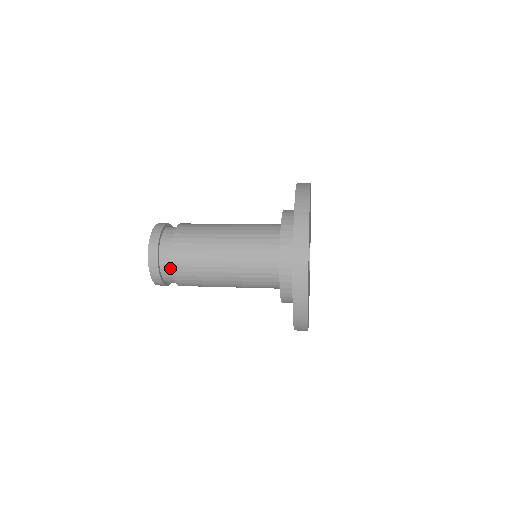
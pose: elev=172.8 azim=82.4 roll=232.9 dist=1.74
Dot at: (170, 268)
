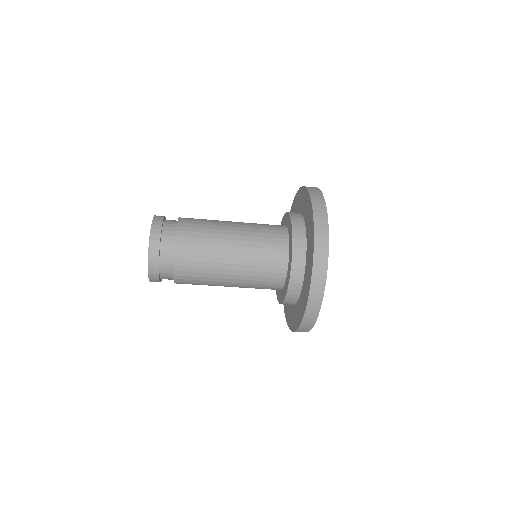
Dot at: (172, 241)
